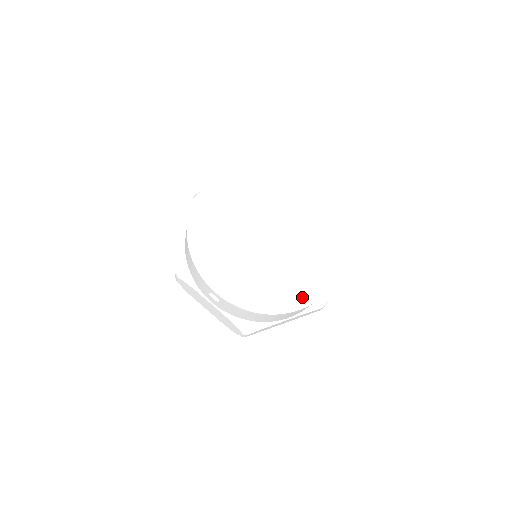
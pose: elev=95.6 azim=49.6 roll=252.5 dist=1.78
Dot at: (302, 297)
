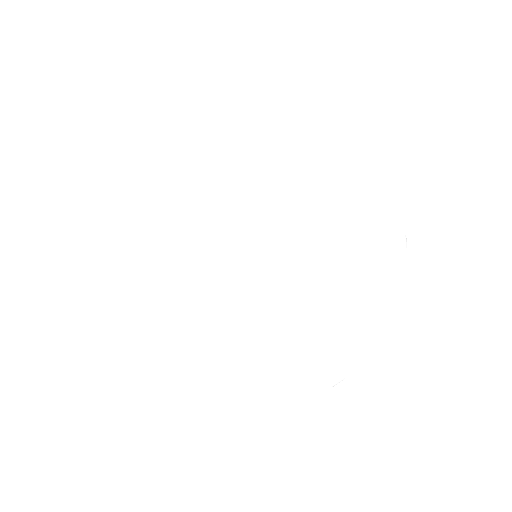
Dot at: (375, 294)
